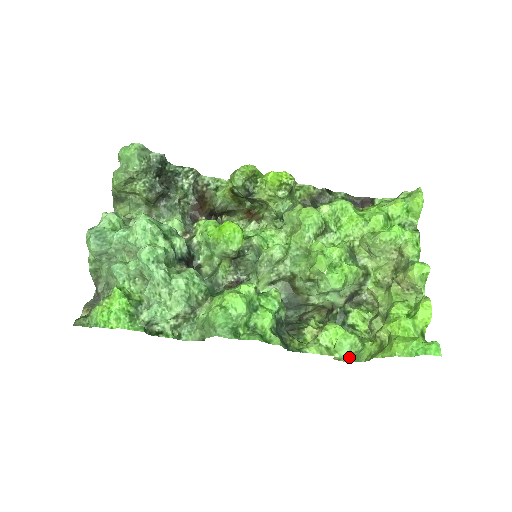
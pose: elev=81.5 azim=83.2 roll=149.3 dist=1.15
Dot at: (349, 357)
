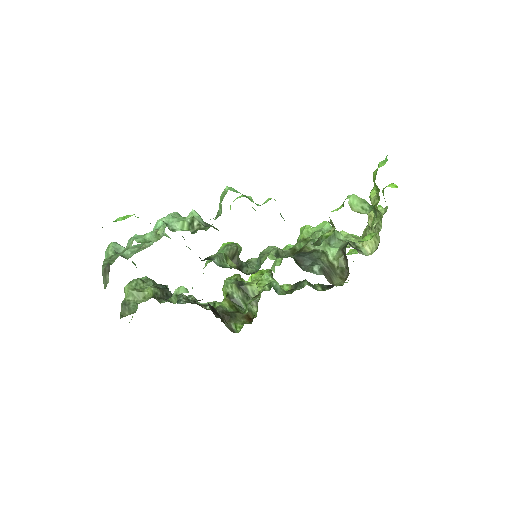
Dot at: (367, 213)
